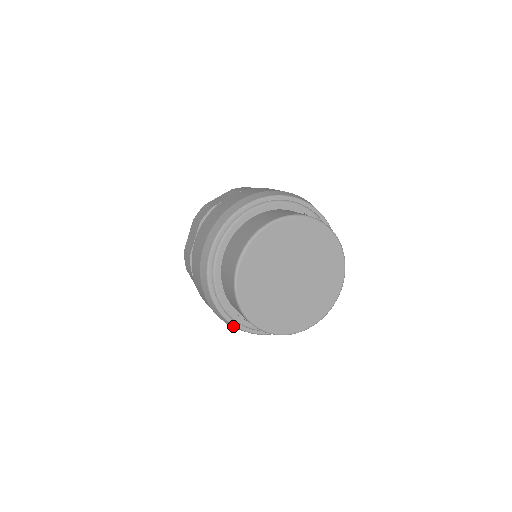
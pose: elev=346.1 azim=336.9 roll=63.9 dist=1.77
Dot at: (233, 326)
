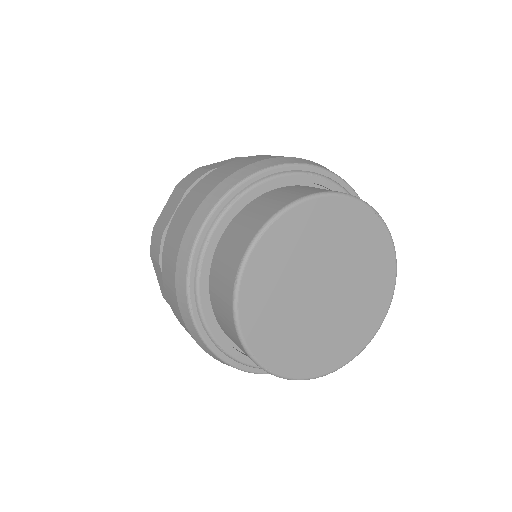
Dot at: occluded
